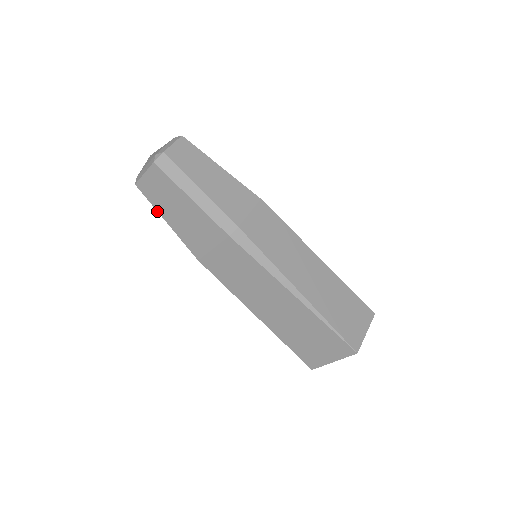
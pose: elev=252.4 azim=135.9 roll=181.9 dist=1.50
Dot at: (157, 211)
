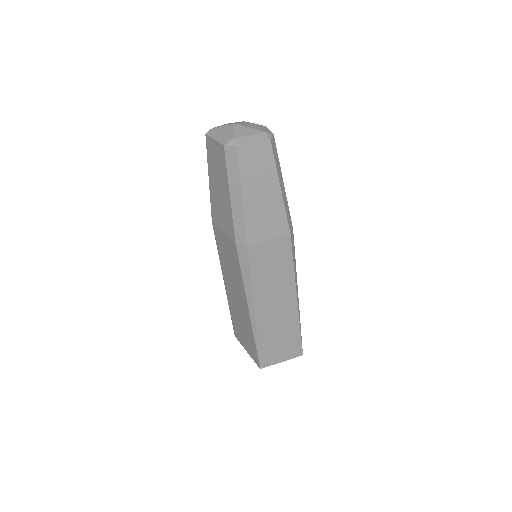
Dot at: (208, 166)
